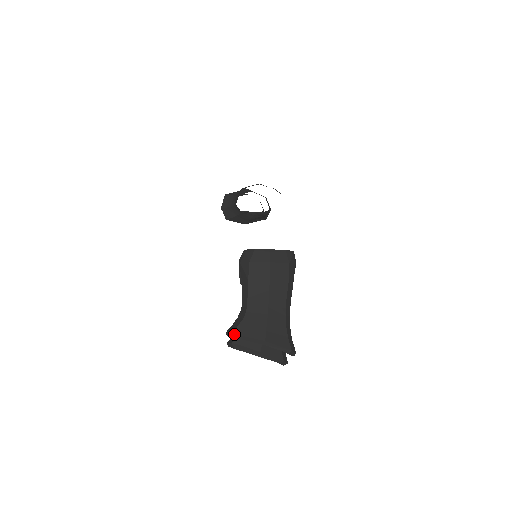
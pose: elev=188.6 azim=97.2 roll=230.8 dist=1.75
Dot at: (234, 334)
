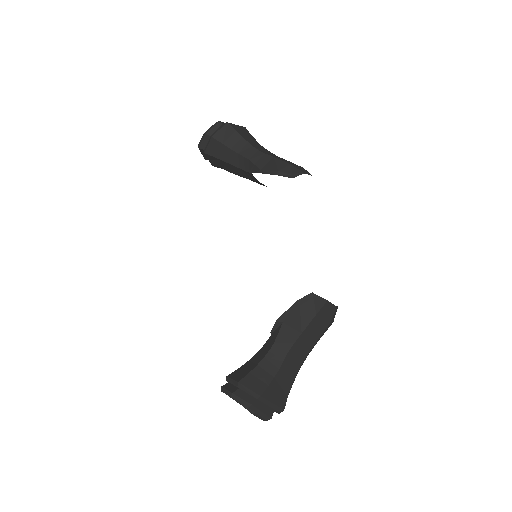
Dot at: (262, 397)
